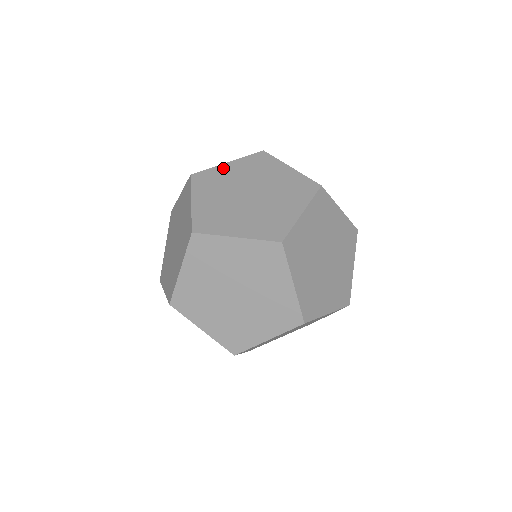
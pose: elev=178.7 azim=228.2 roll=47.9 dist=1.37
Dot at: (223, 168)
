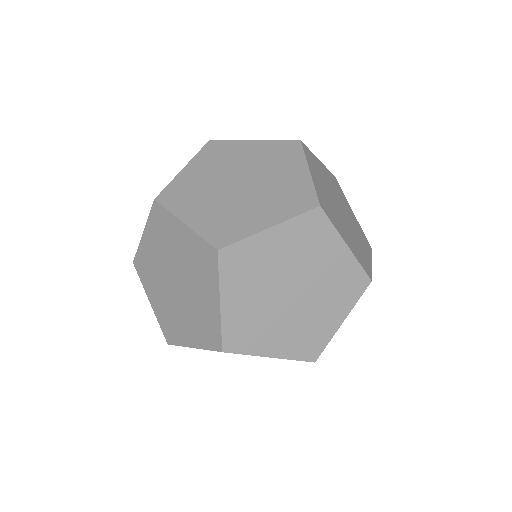
Dot at: occluded
